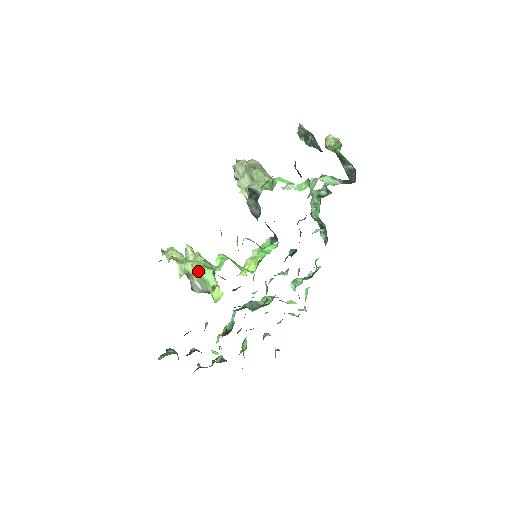
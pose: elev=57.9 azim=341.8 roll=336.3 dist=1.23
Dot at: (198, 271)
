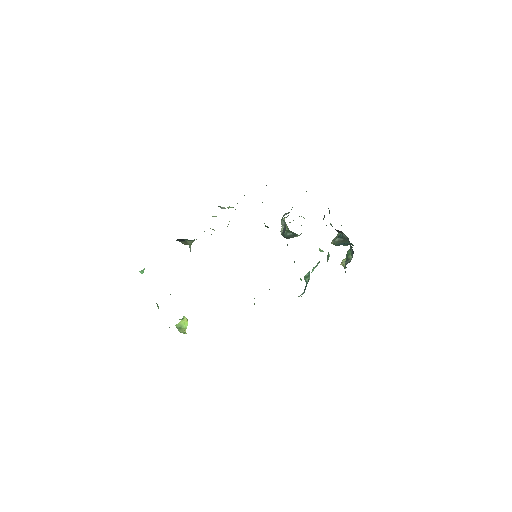
Dot at: occluded
